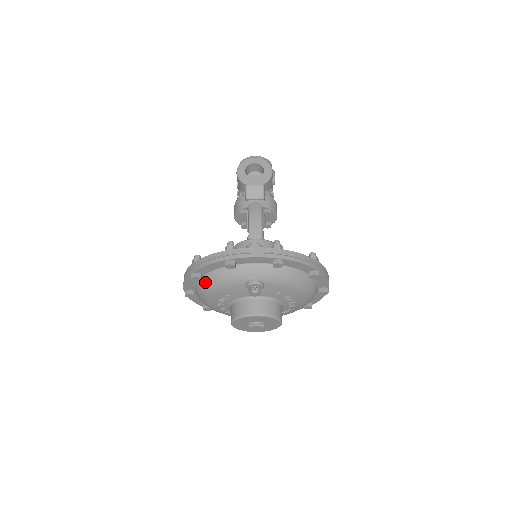
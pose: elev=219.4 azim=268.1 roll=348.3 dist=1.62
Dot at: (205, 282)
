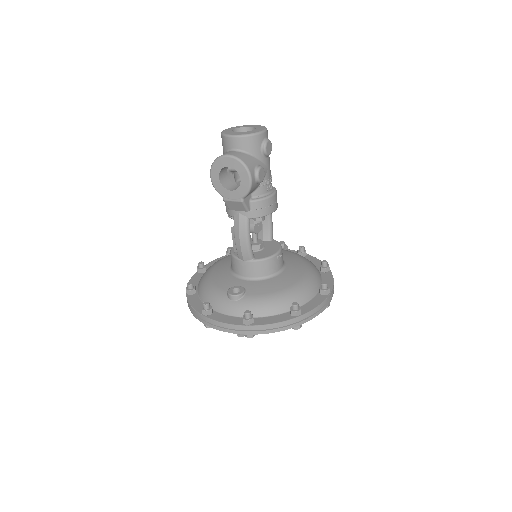
Dot at: occluded
